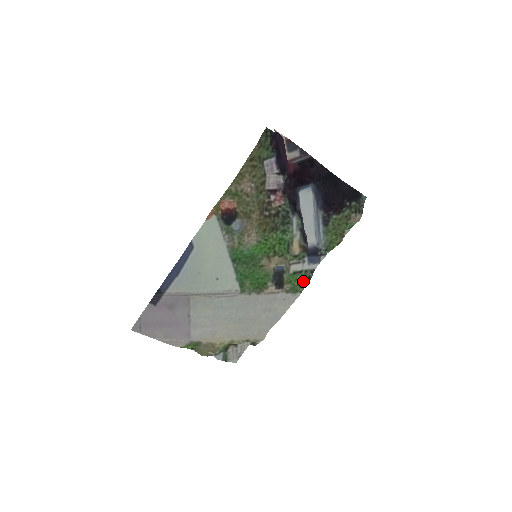
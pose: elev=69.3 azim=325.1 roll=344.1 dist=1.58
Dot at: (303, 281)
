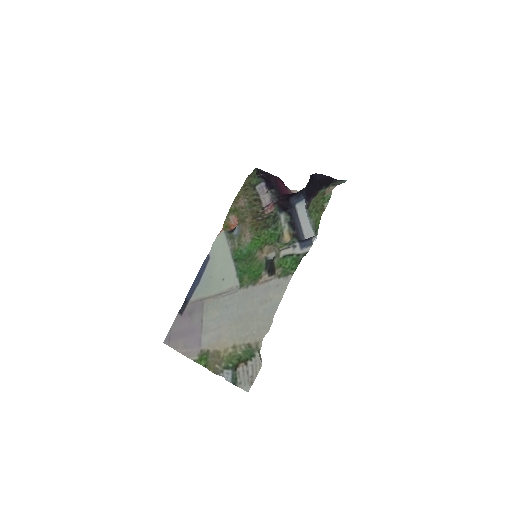
Dot at: (294, 263)
